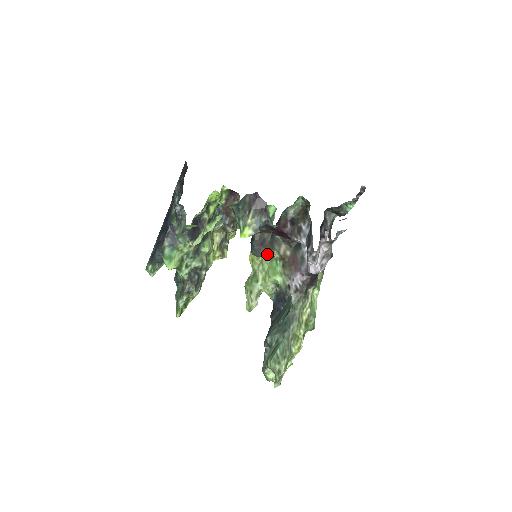
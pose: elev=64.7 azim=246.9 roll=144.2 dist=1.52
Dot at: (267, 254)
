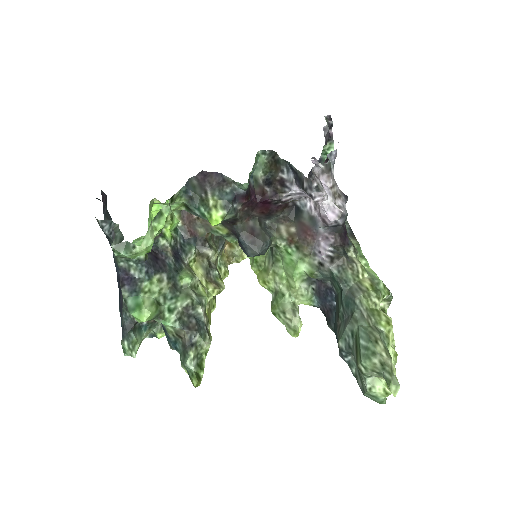
Dot at: (267, 244)
